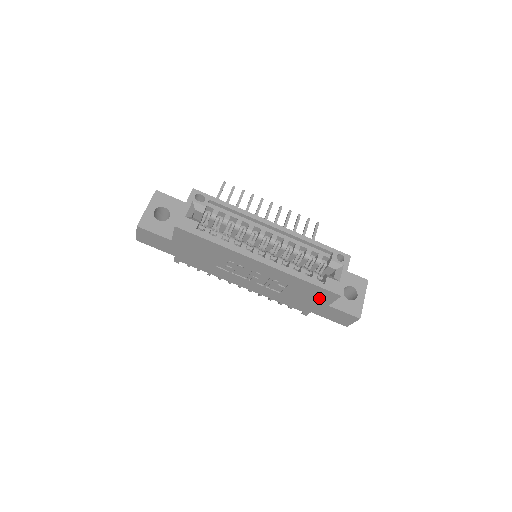
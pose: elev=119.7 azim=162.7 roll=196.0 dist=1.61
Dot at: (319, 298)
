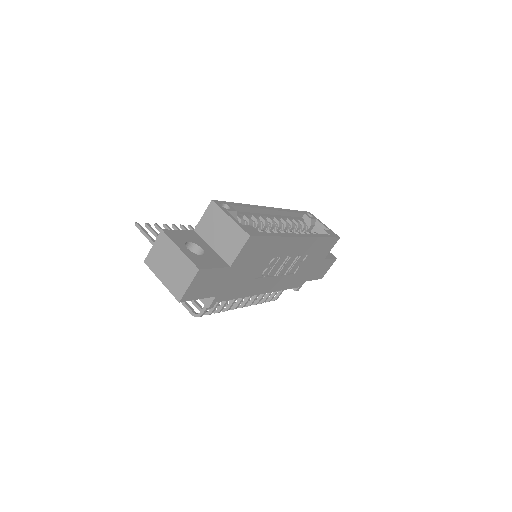
Dot at: (322, 254)
